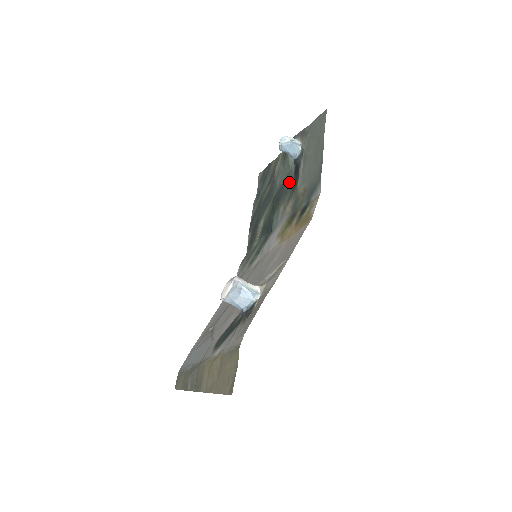
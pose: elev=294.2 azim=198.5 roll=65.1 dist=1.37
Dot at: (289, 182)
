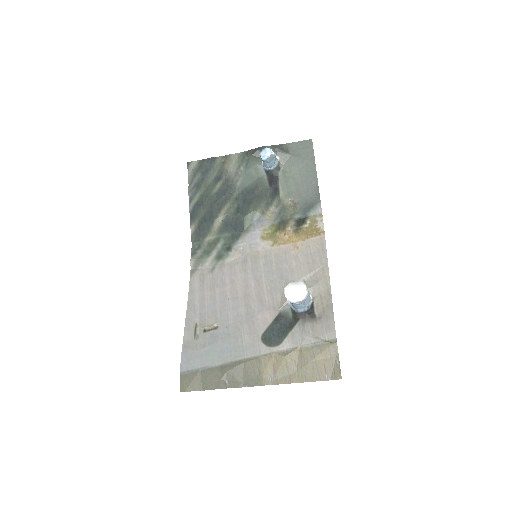
Dot at: (263, 189)
